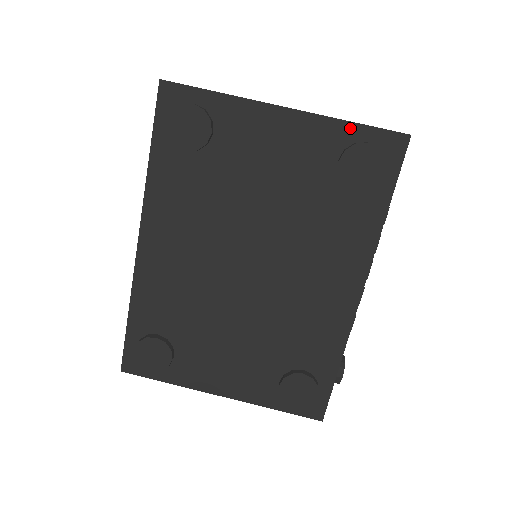
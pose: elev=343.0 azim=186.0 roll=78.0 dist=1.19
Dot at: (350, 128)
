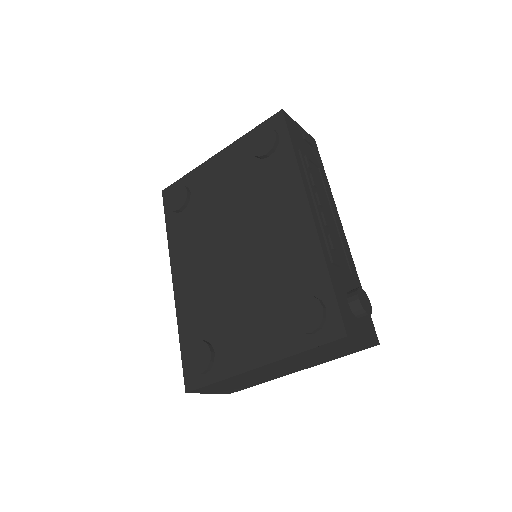
Dot at: (251, 134)
